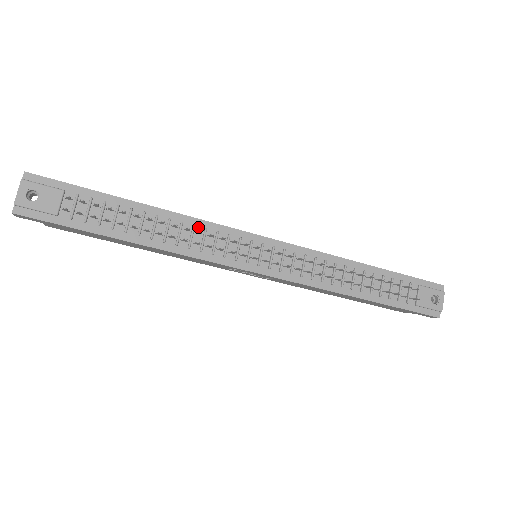
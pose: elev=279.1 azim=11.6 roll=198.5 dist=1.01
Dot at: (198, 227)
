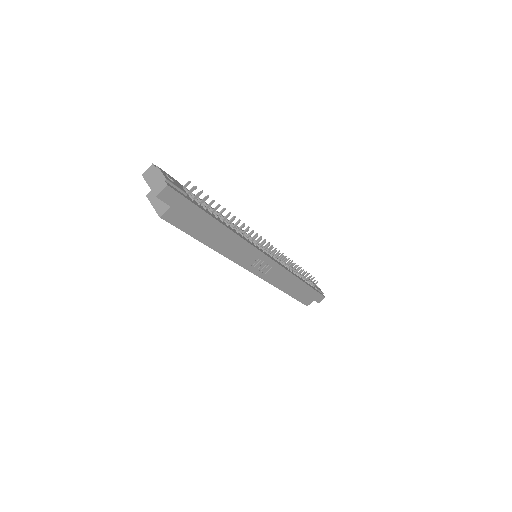
Dot at: occluded
